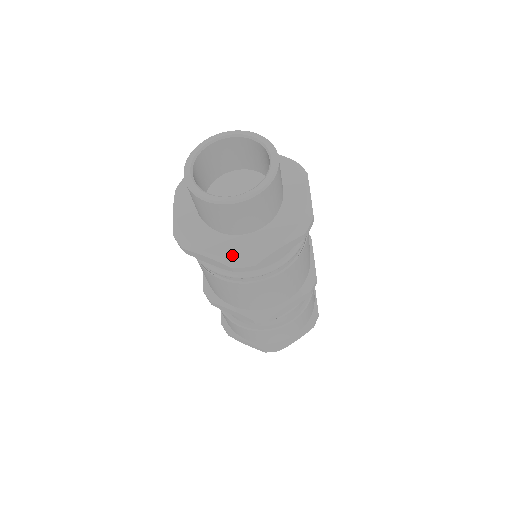
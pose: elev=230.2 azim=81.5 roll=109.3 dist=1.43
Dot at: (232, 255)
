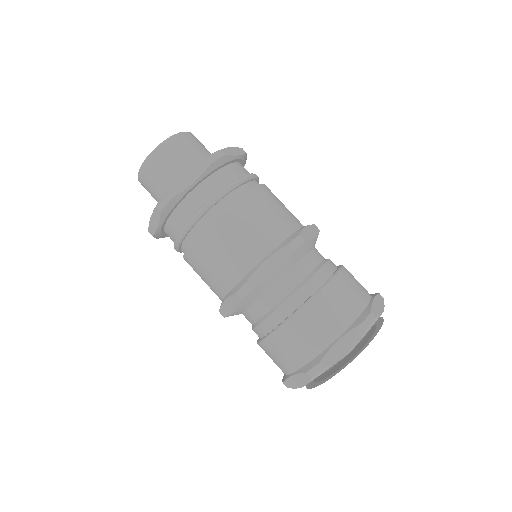
Dot at: occluded
